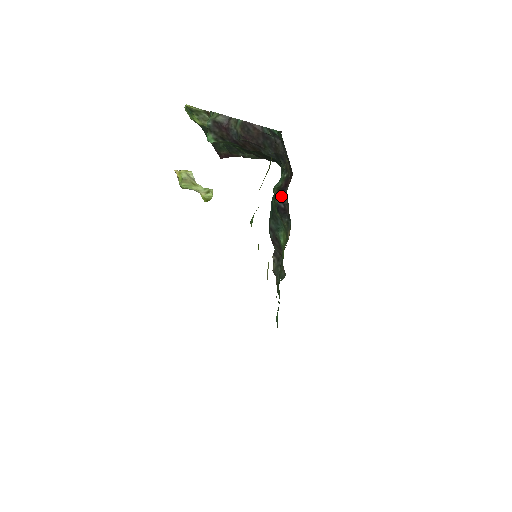
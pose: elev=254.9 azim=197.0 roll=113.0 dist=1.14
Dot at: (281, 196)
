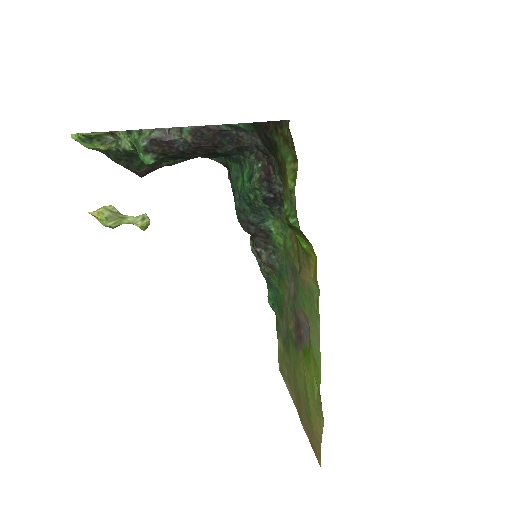
Dot at: (268, 187)
